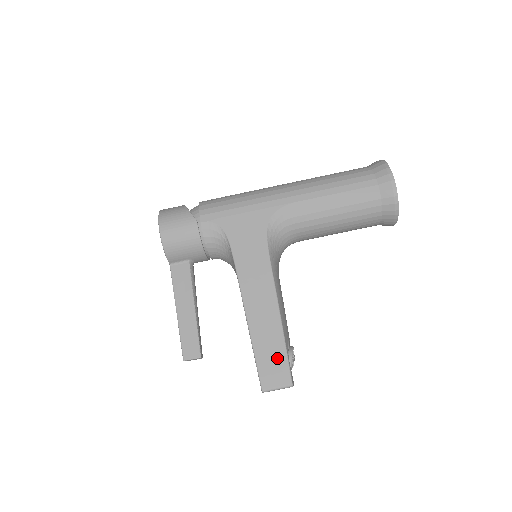
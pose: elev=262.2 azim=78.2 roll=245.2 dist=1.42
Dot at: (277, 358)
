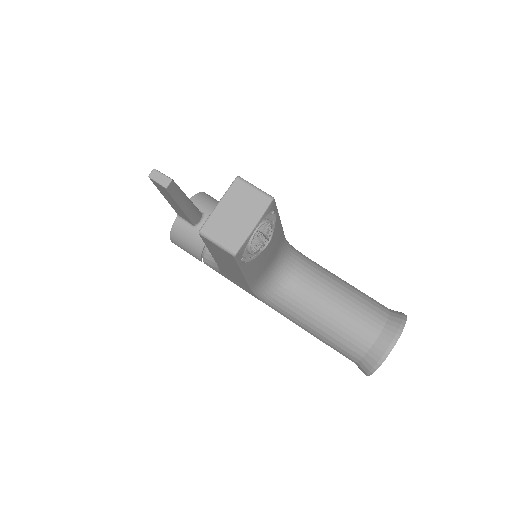
Dot at: occluded
